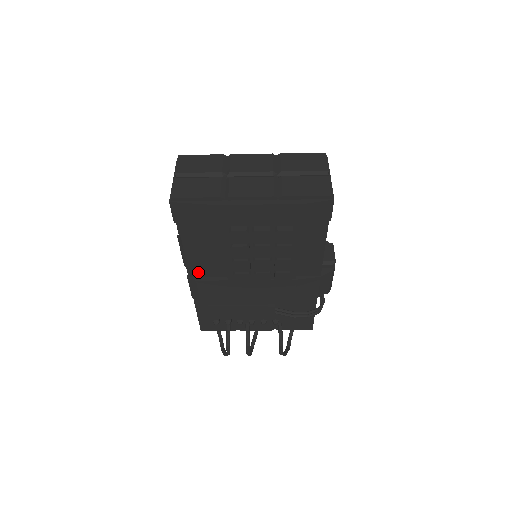
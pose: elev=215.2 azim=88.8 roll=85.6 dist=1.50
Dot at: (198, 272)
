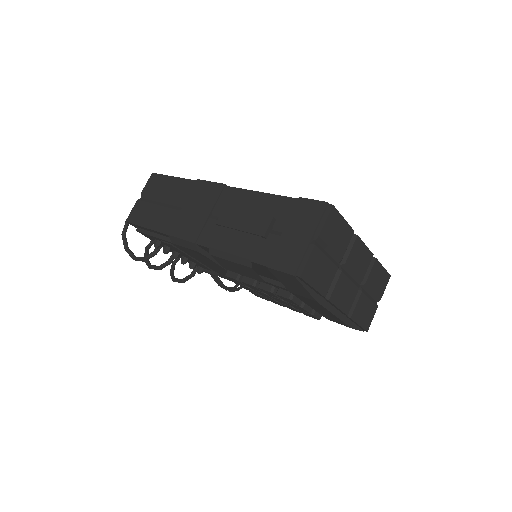
Dot at: occluded
